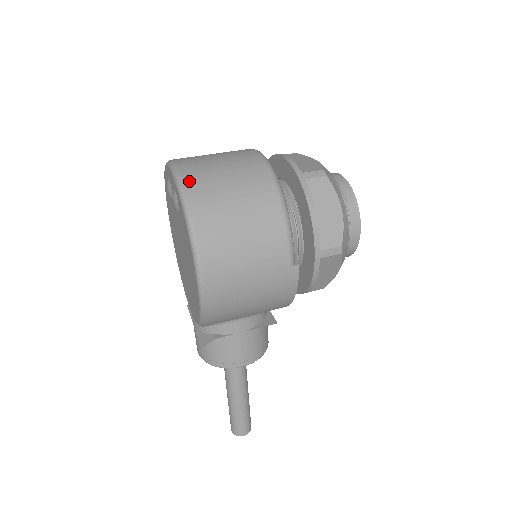
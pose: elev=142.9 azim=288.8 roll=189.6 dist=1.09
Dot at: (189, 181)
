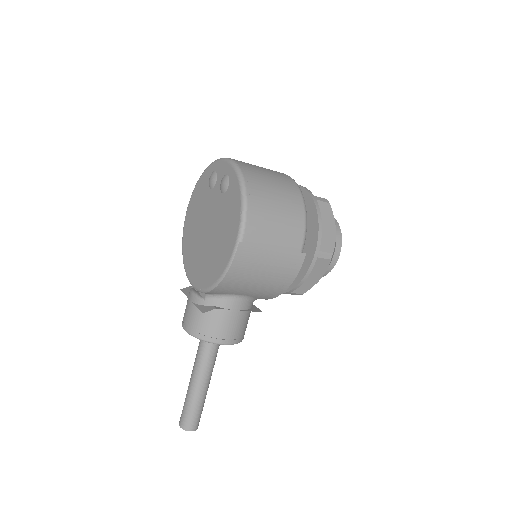
Dot at: (245, 169)
